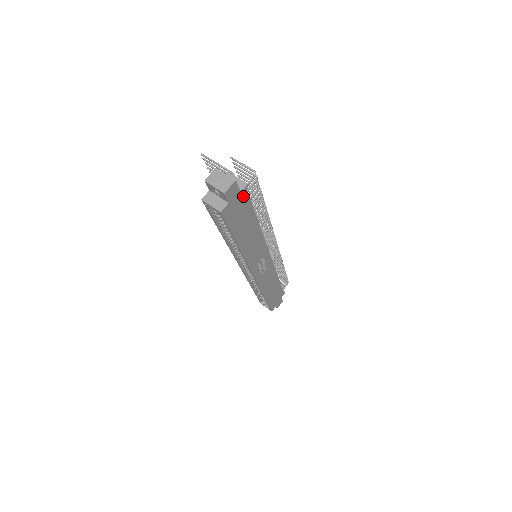
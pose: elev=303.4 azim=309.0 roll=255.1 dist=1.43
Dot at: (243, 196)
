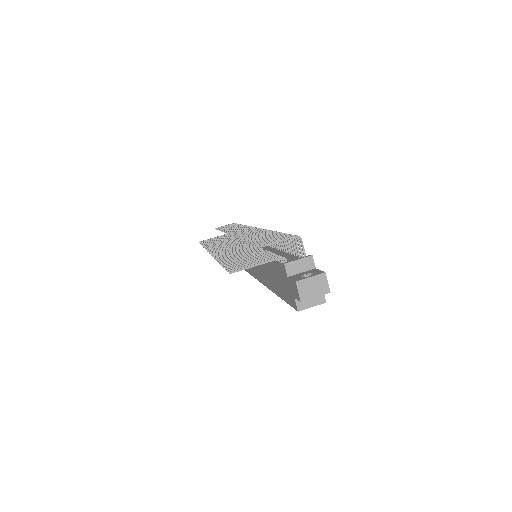
Dot at: occluded
